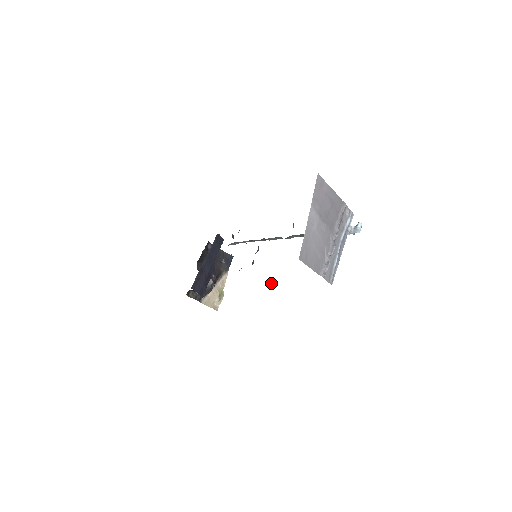
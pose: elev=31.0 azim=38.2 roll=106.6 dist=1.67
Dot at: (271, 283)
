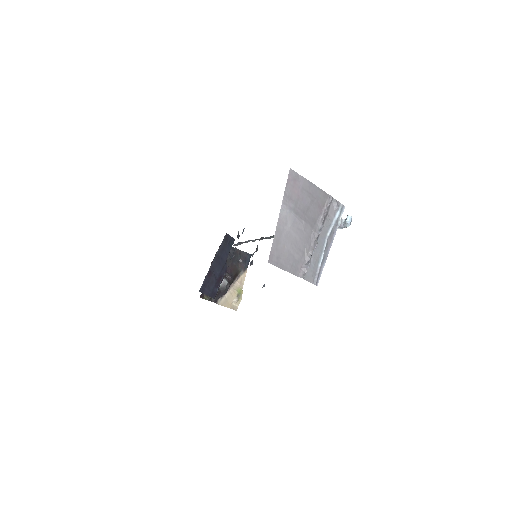
Dot at: (264, 285)
